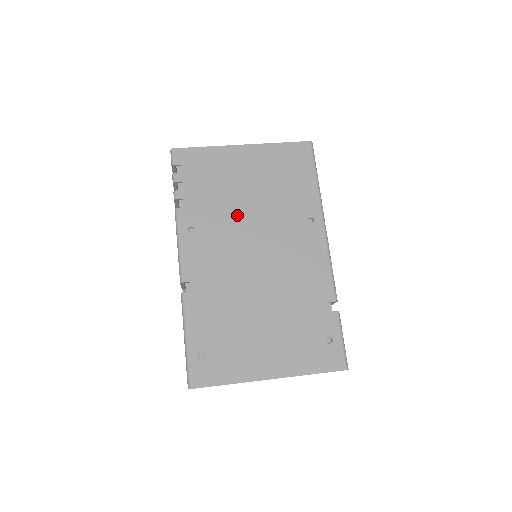
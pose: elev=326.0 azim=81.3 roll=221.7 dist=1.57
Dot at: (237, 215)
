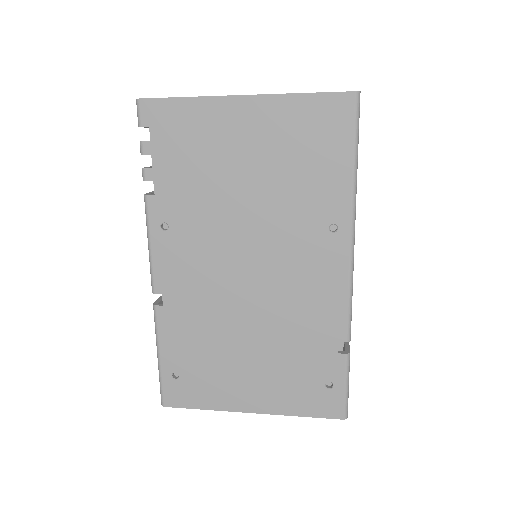
Dot at: (226, 212)
